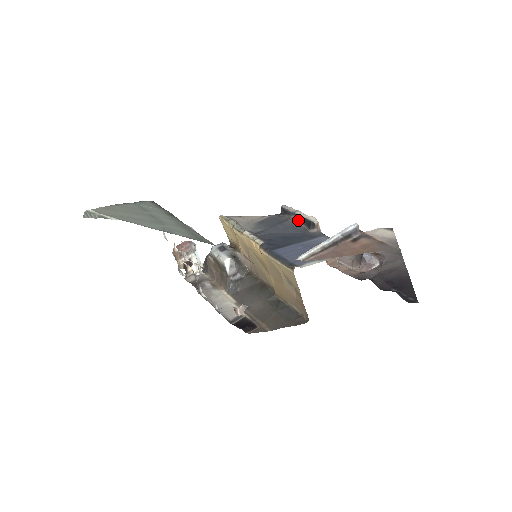
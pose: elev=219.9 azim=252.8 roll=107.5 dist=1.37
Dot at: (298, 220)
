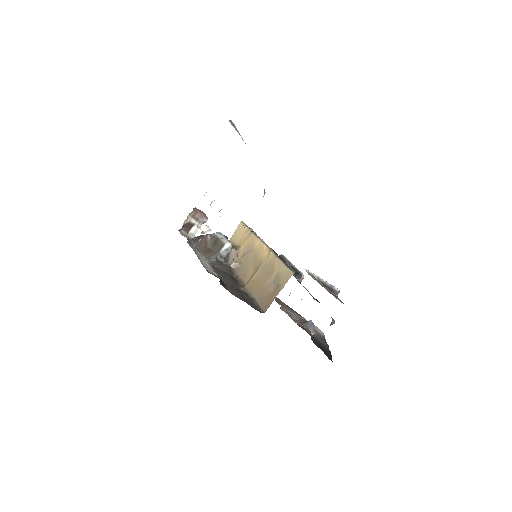
Dot at: (290, 267)
